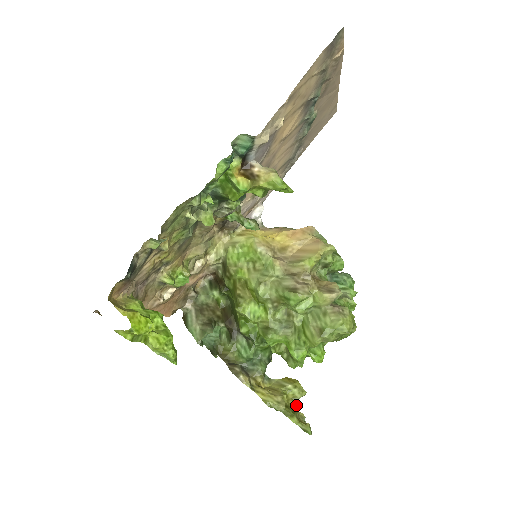
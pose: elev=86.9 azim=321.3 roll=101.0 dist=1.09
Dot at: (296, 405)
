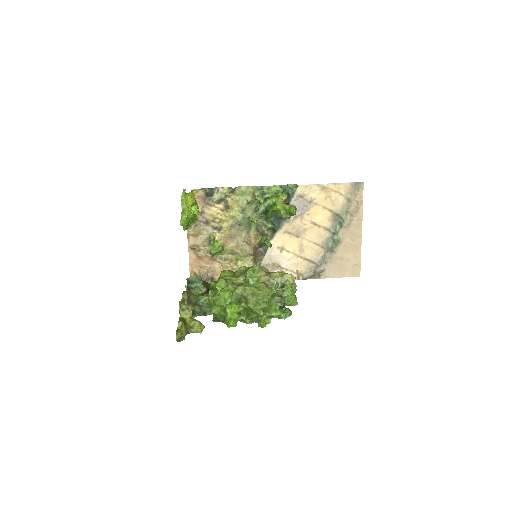
Dot at: (189, 329)
